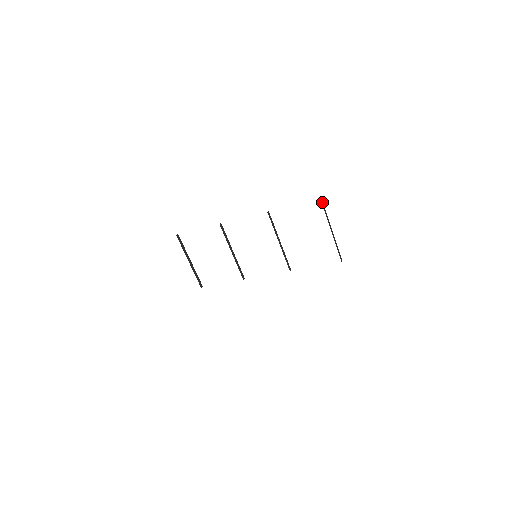
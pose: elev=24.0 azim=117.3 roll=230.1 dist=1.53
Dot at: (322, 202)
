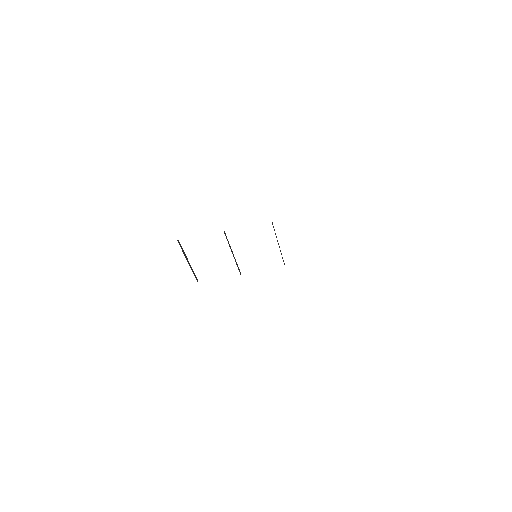
Dot at: occluded
